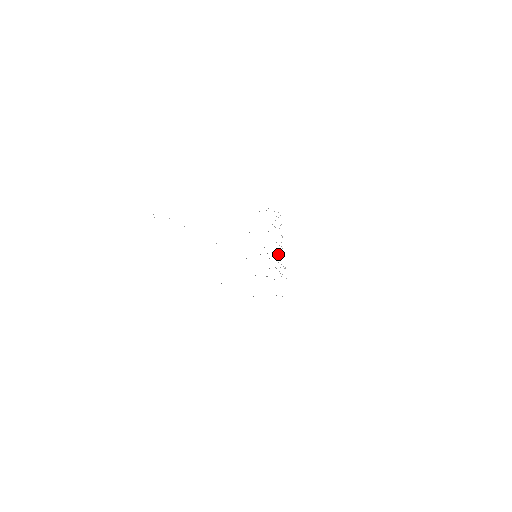
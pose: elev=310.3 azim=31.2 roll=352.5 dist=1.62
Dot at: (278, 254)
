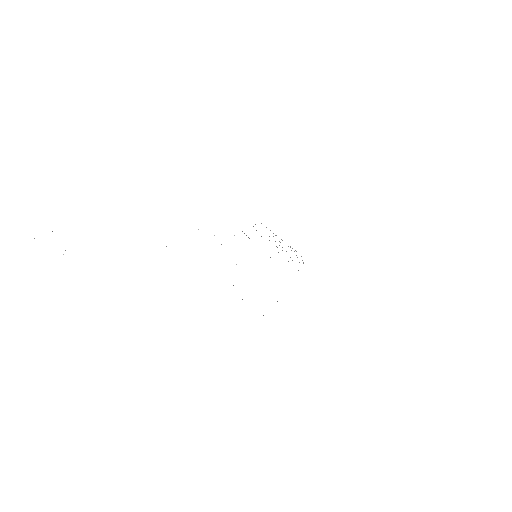
Dot at: occluded
